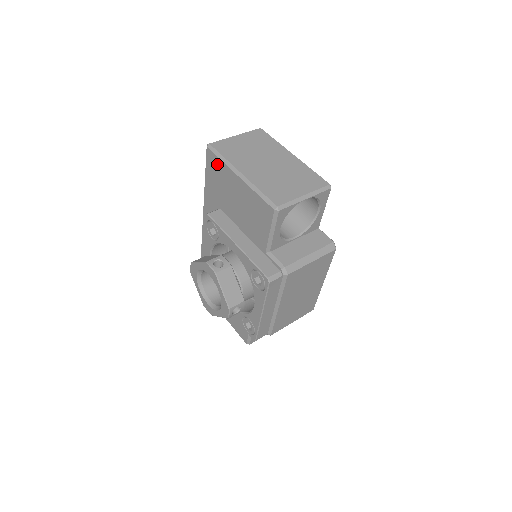
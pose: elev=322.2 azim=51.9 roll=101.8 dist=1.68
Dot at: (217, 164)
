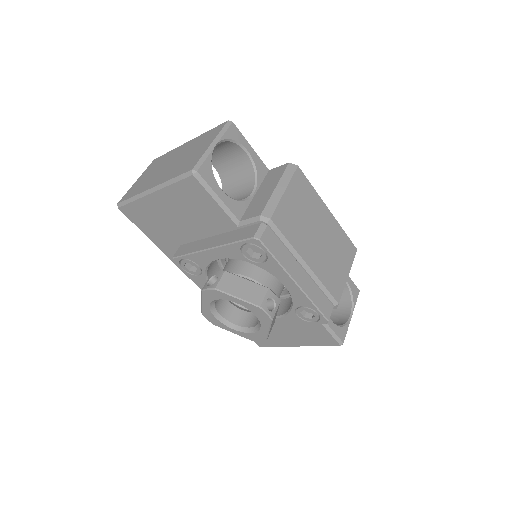
Dot at: (136, 210)
